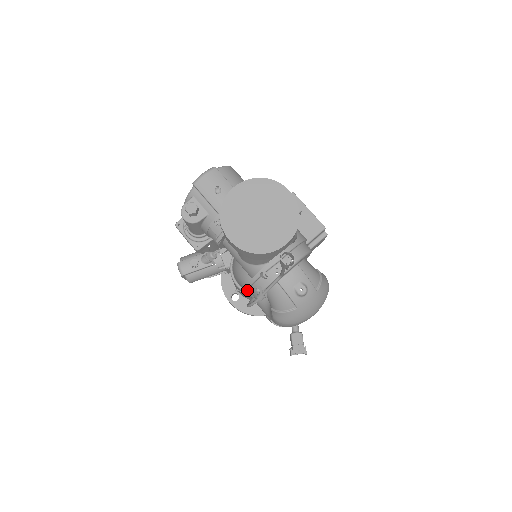
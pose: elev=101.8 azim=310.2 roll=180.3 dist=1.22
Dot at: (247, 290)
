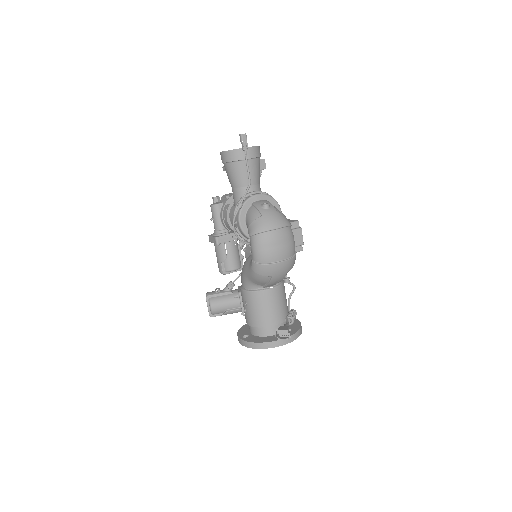
Dot at: occluded
